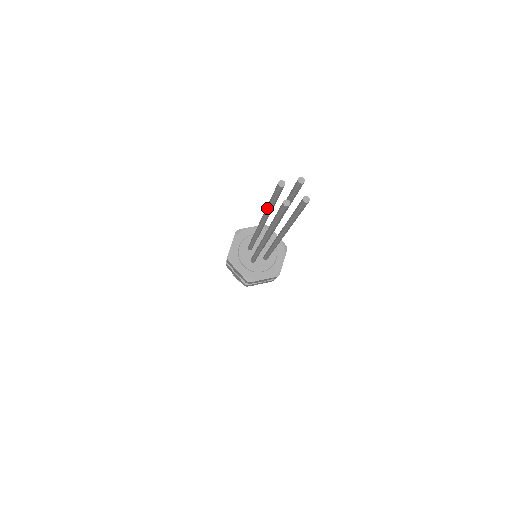
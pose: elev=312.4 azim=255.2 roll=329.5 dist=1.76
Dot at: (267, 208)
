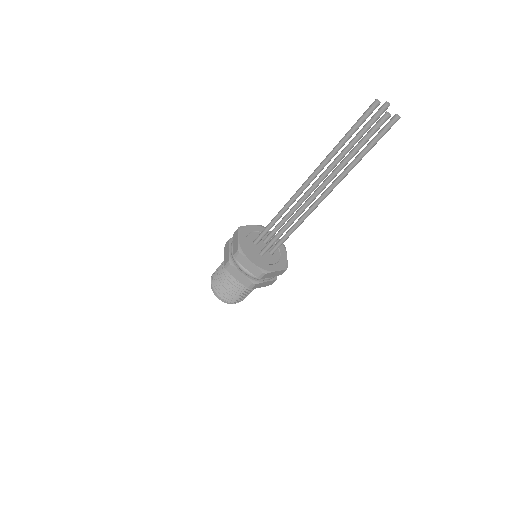
Dot at: (336, 147)
